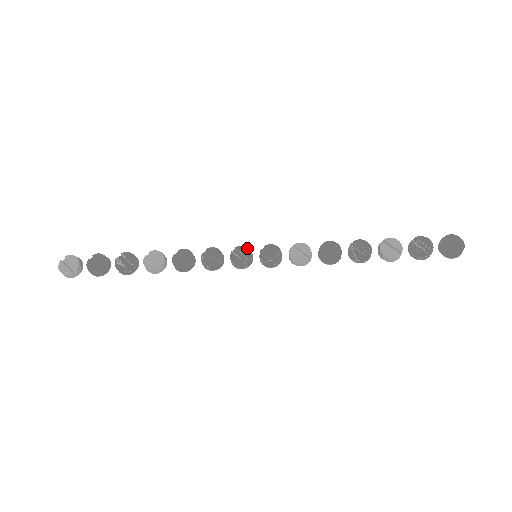
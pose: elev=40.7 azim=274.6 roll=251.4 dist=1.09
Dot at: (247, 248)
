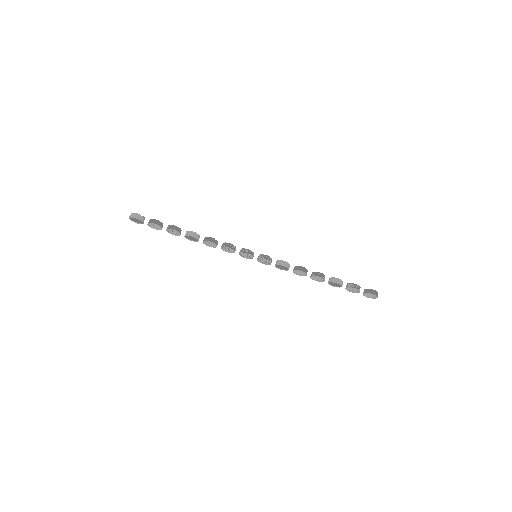
Dot at: occluded
